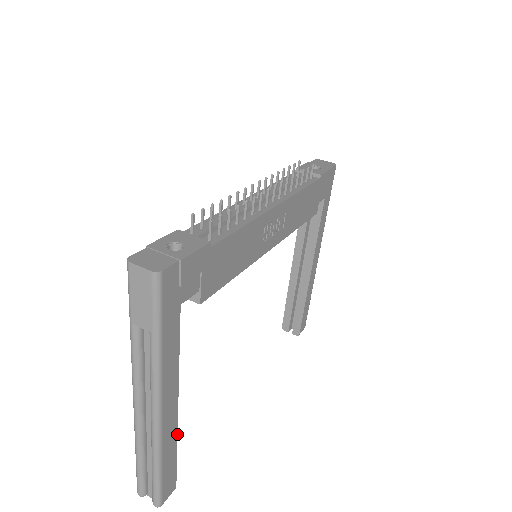
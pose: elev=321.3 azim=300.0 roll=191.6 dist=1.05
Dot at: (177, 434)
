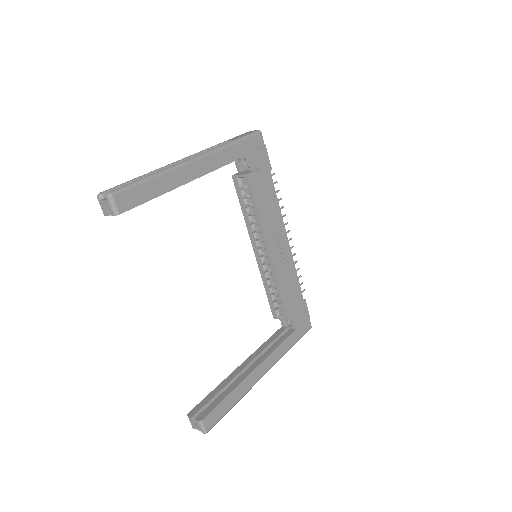
Dot at: occluded
